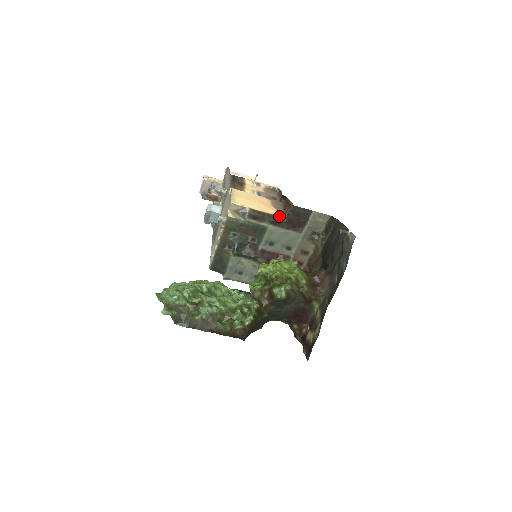
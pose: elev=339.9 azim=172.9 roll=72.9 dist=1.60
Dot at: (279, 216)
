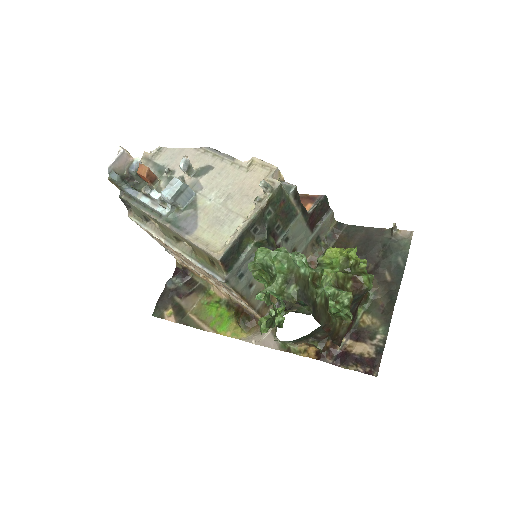
Dot at: occluded
